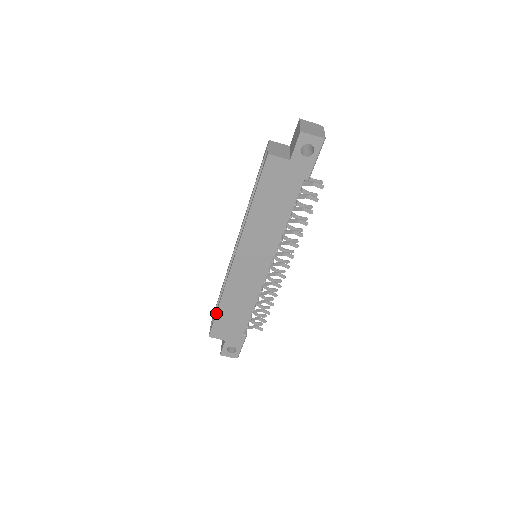
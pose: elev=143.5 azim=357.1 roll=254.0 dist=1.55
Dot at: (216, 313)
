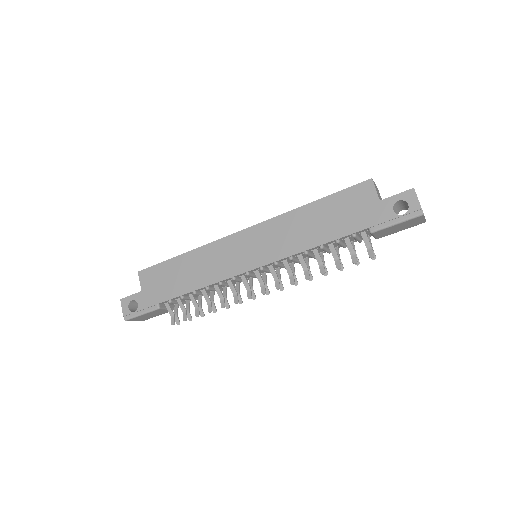
Dot at: (171, 258)
